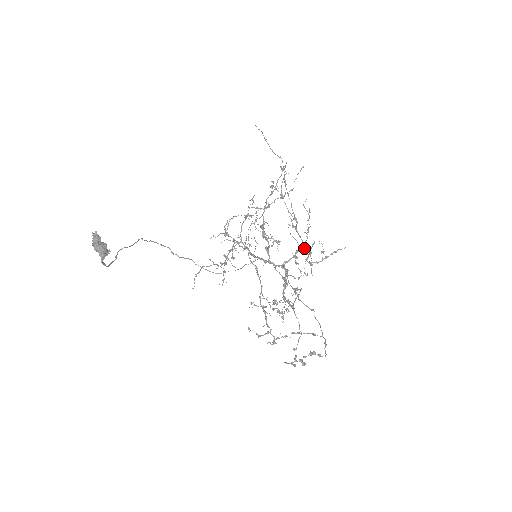
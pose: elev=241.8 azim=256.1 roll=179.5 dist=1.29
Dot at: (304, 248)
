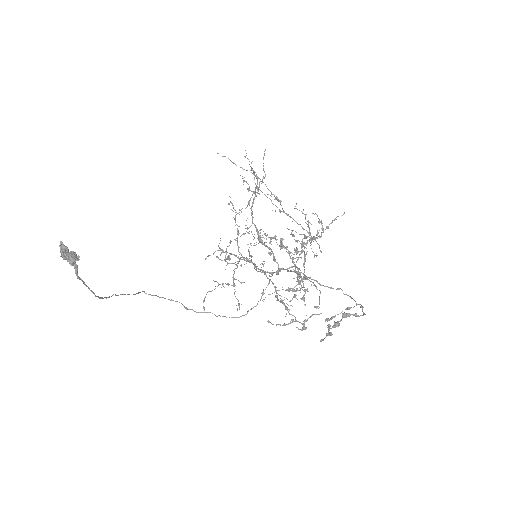
Dot at: (308, 240)
